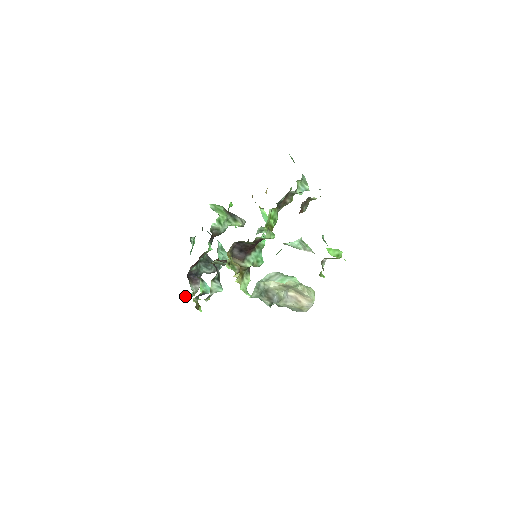
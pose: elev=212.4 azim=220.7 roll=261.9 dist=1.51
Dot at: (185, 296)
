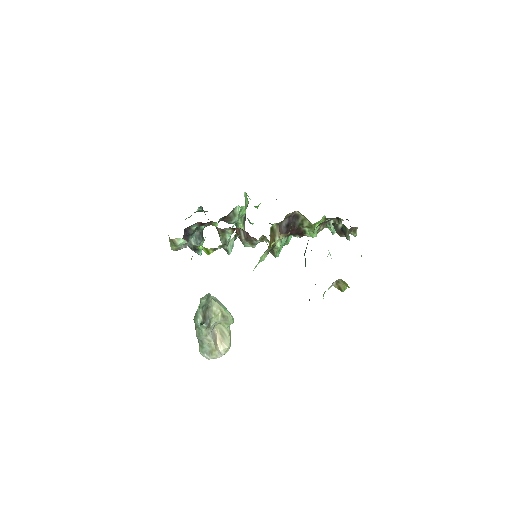
Dot at: (179, 239)
